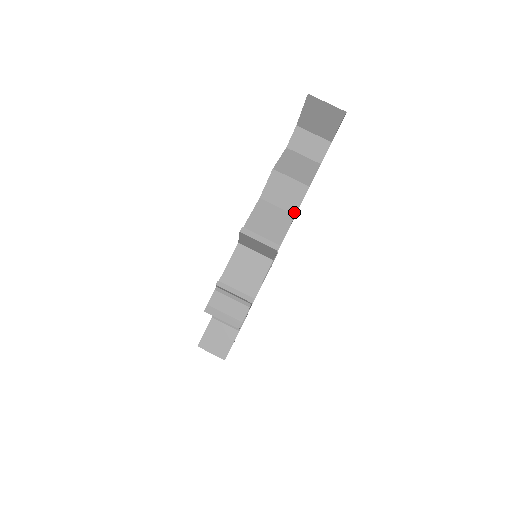
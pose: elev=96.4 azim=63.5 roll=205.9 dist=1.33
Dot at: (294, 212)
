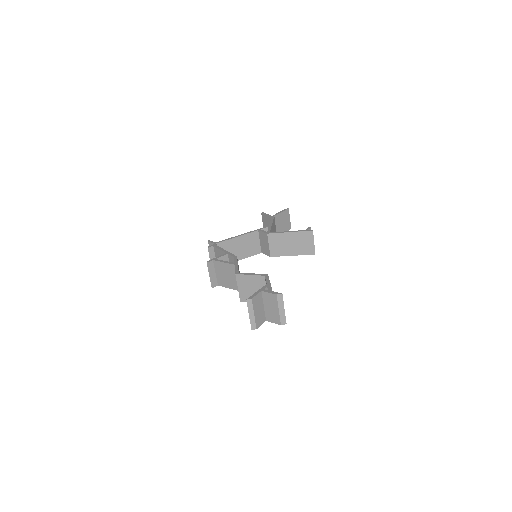
Dot at: occluded
